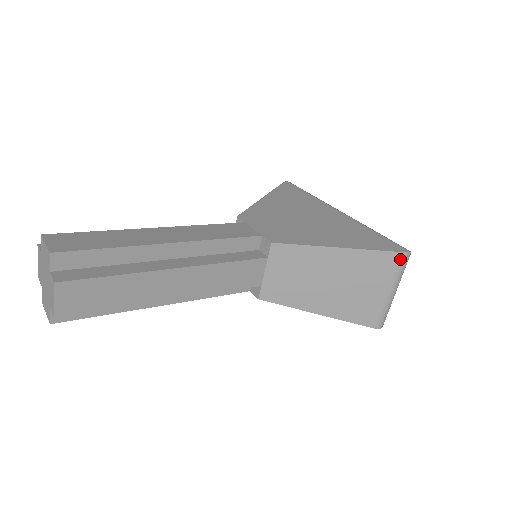
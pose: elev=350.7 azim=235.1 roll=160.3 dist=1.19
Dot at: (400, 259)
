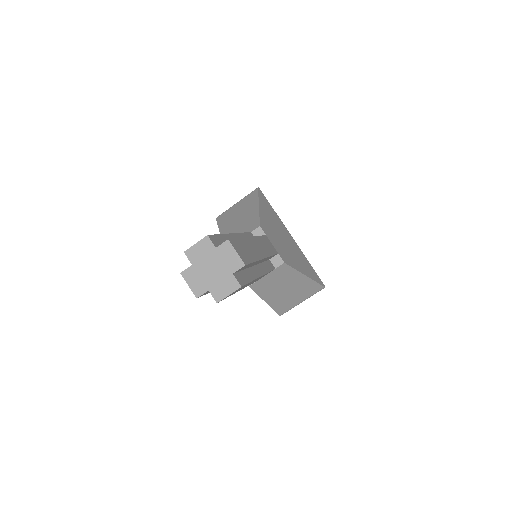
Dot at: (320, 289)
